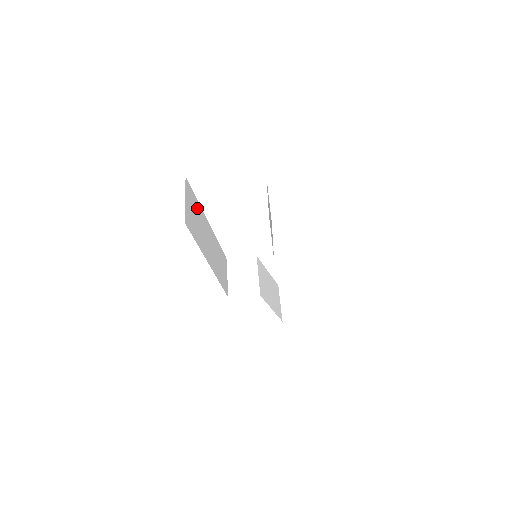
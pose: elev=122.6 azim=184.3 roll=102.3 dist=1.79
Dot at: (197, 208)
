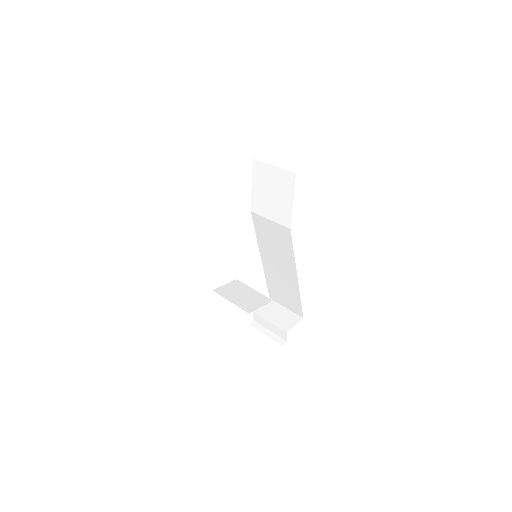
Dot at: occluded
